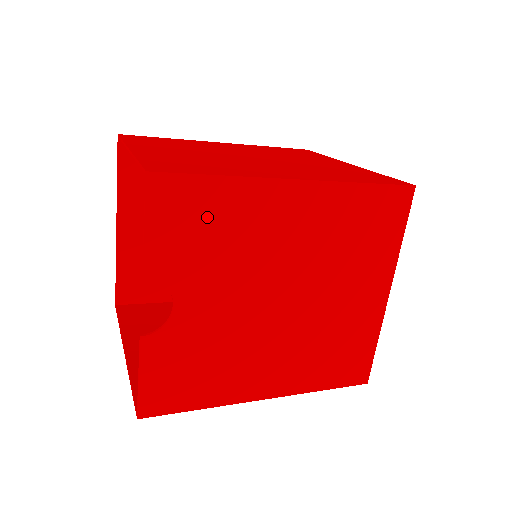
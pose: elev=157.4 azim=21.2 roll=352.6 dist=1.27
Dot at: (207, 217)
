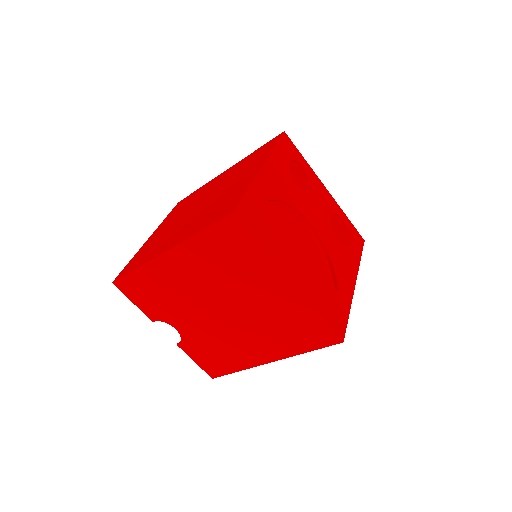
Dot at: (148, 288)
